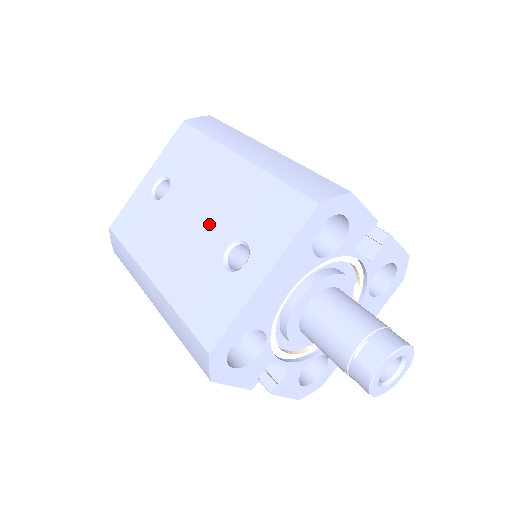
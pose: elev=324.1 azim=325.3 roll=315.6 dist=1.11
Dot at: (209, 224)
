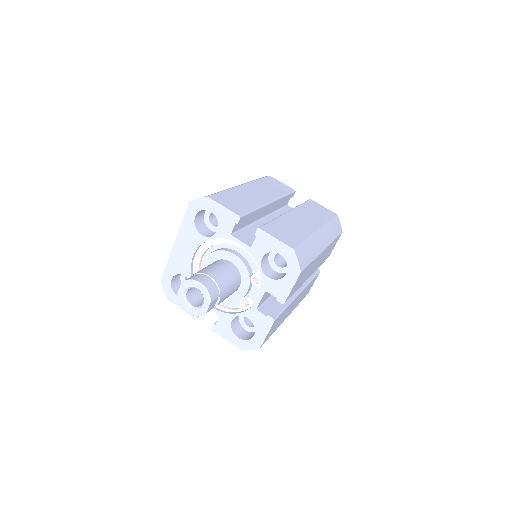
Dot at: occluded
